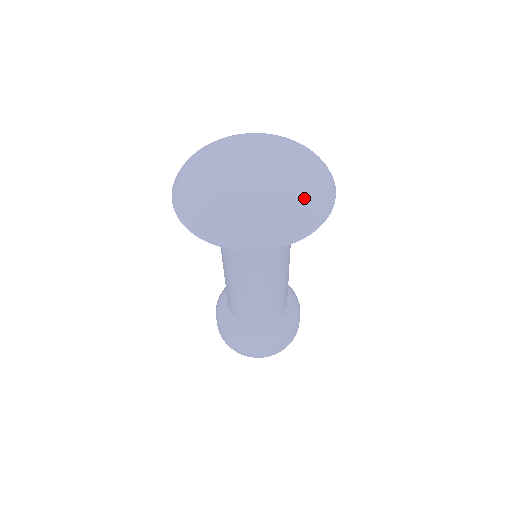
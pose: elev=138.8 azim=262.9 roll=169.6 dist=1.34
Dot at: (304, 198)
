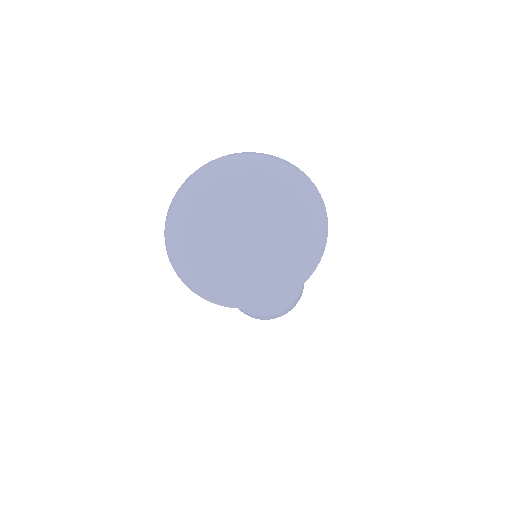
Dot at: (292, 256)
